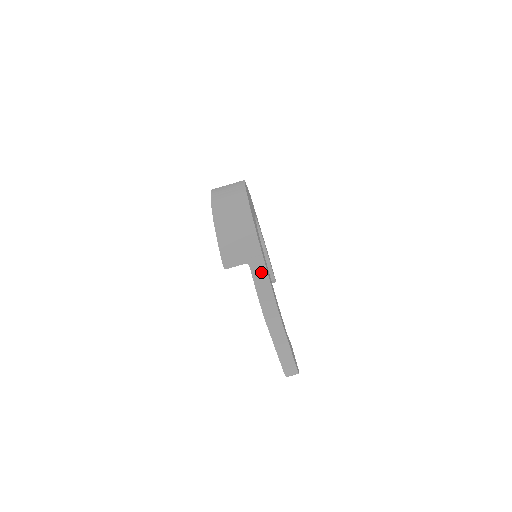
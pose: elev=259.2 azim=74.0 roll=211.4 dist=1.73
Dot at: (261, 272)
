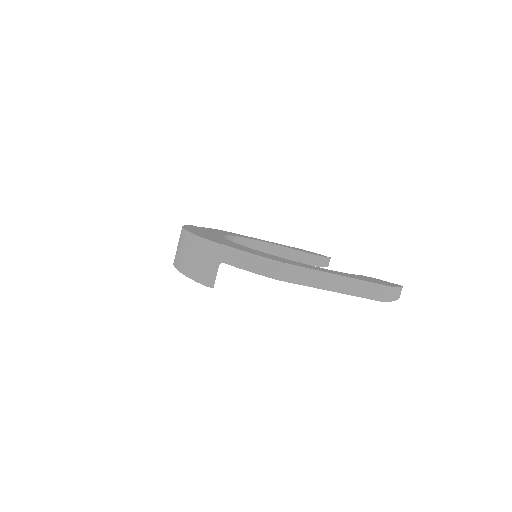
Dot at: (233, 255)
